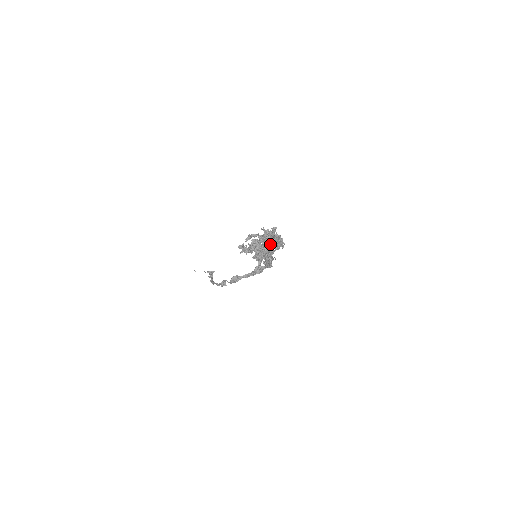
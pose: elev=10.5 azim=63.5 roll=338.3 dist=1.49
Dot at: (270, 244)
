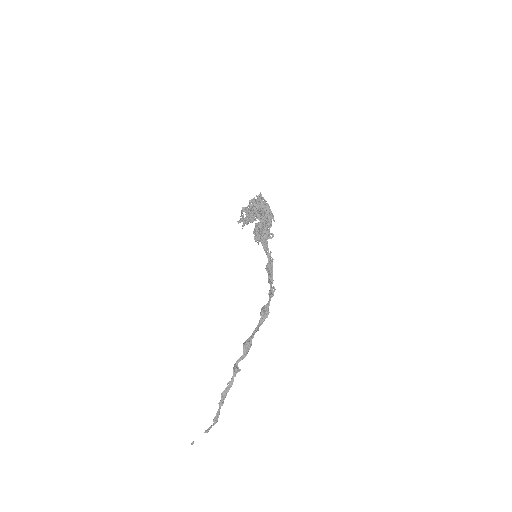
Dot at: occluded
